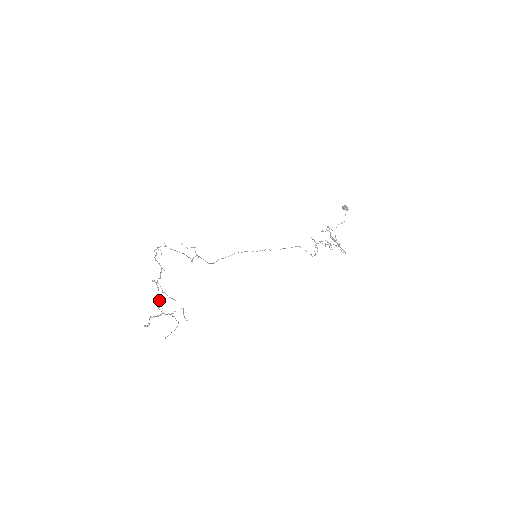
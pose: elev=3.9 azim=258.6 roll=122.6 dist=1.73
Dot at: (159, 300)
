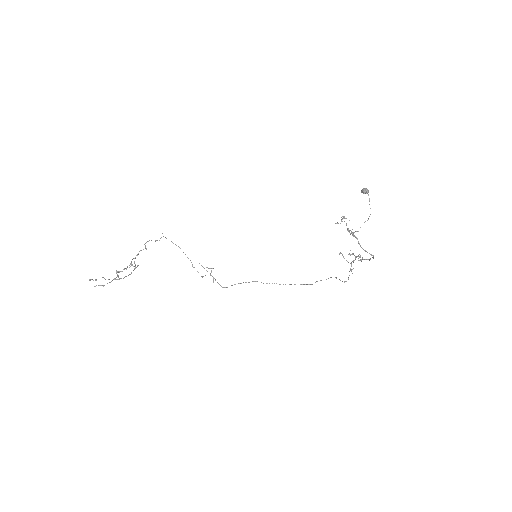
Dot at: (128, 275)
